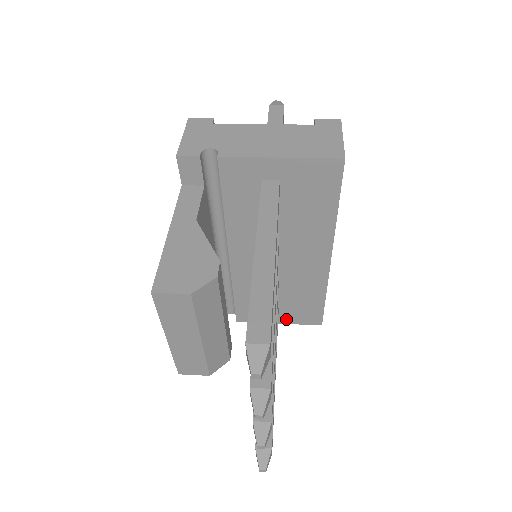
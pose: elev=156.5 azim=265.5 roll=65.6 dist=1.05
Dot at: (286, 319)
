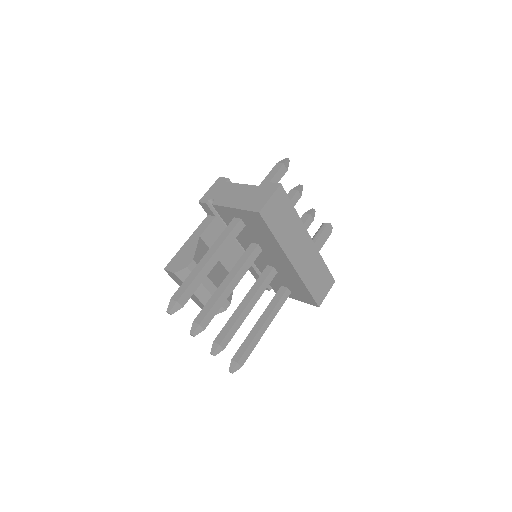
Dot at: (298, 298)
